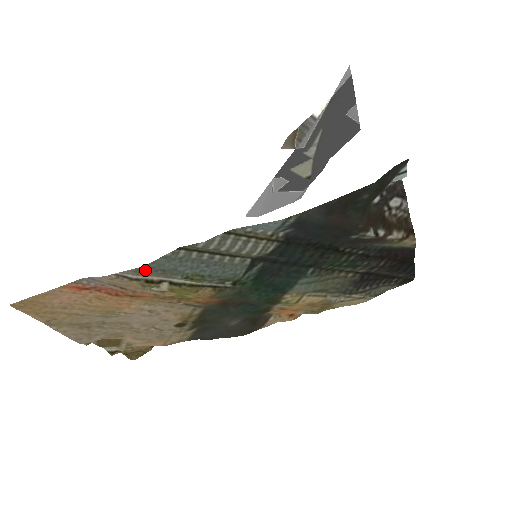
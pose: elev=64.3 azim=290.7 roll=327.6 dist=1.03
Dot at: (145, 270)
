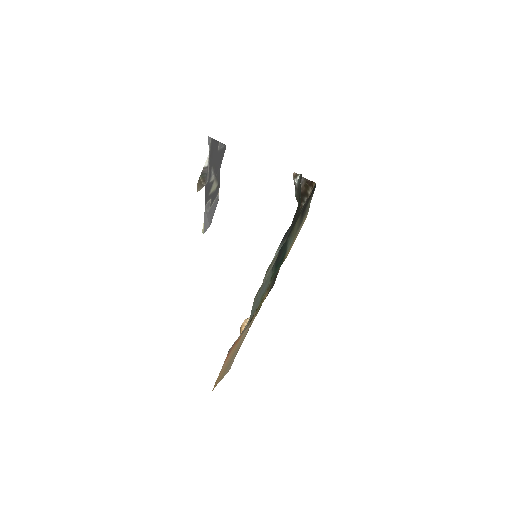
Dot at: occluded
